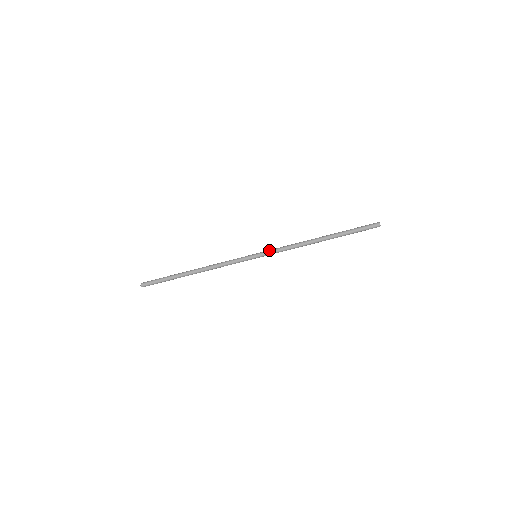
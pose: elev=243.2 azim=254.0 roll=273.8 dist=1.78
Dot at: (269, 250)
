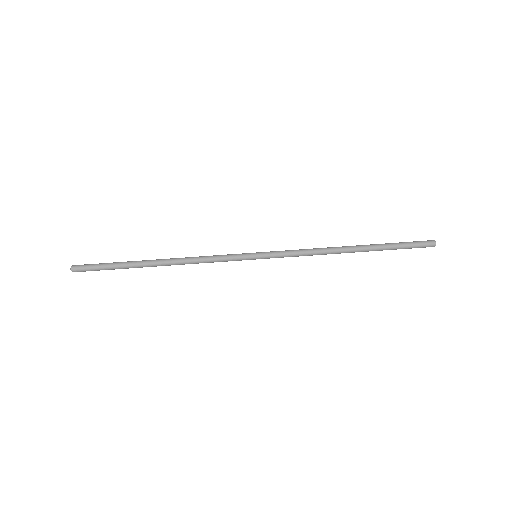
Dot at: occluded
